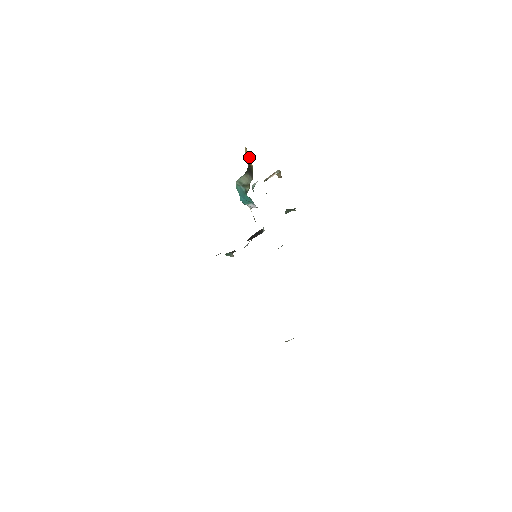
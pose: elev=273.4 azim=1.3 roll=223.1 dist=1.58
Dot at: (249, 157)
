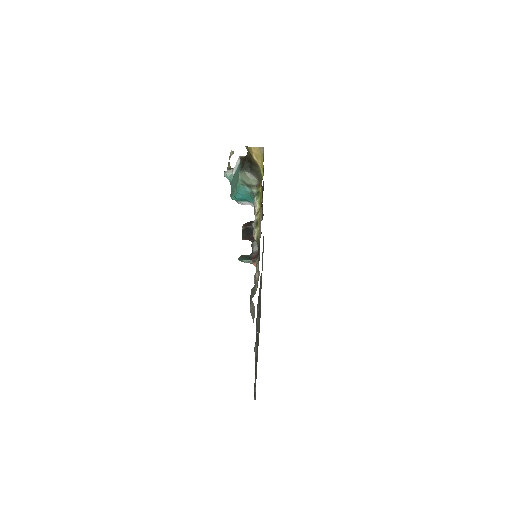
Dot at: (260, 158)
